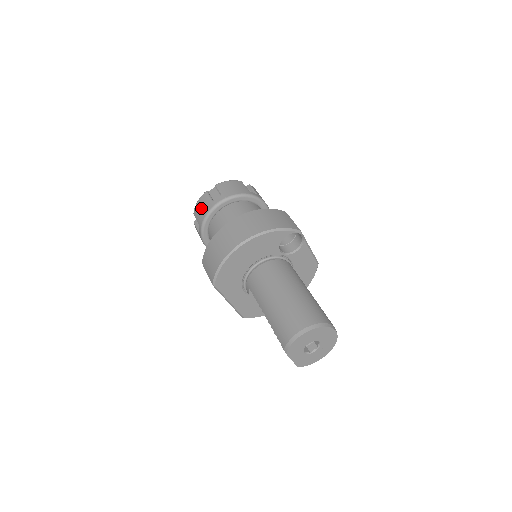
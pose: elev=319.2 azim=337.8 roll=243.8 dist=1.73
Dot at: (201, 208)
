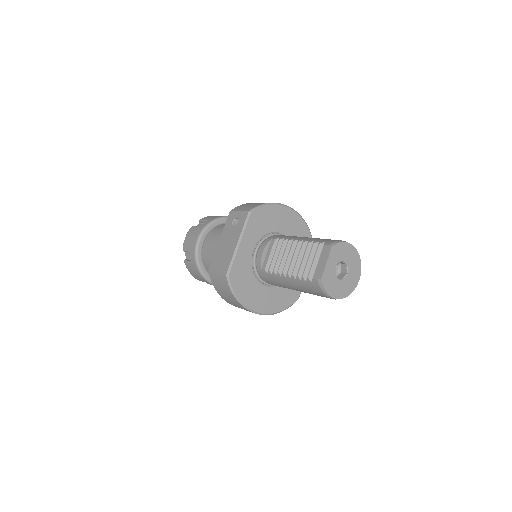
Dot at: occluded
